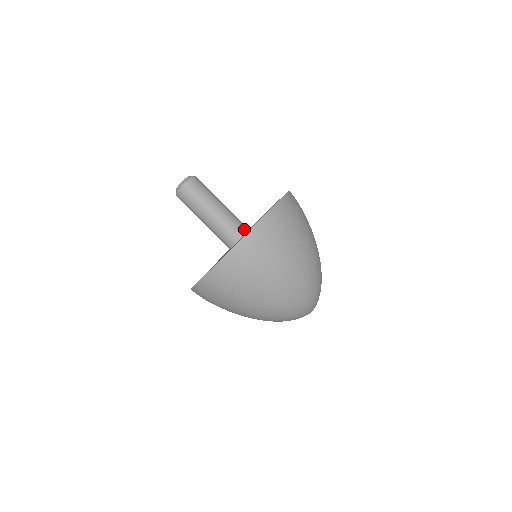
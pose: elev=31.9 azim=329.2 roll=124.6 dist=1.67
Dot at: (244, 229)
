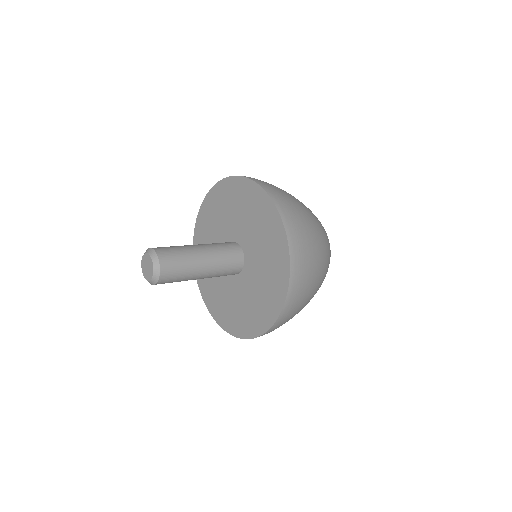
Dot at: (240, 259)
